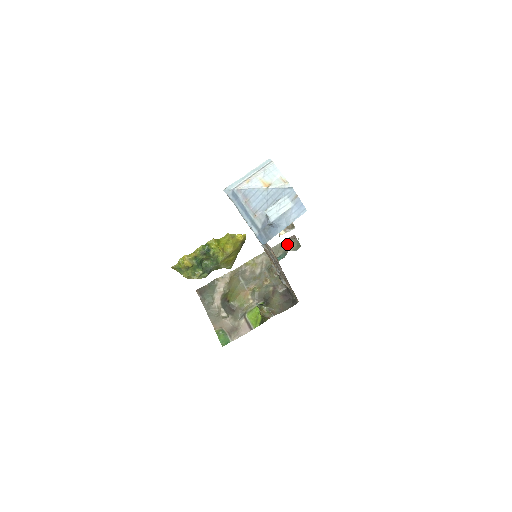
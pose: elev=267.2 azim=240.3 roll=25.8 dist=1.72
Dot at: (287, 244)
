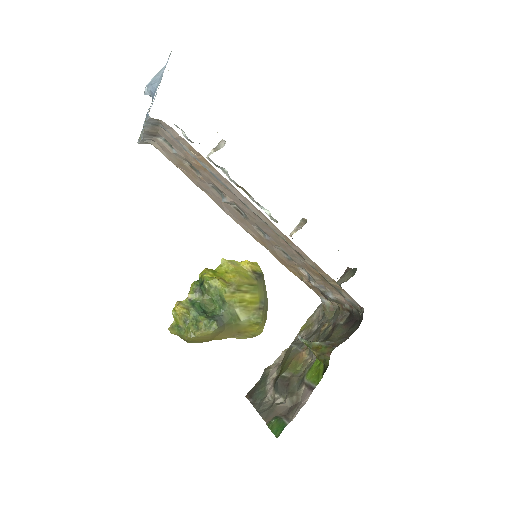
Dot at: (342, 280)
